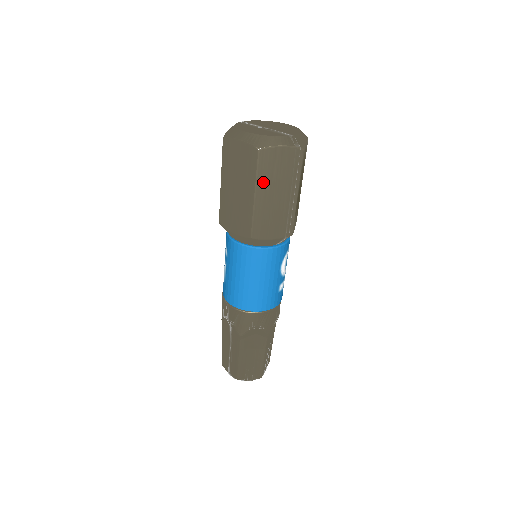
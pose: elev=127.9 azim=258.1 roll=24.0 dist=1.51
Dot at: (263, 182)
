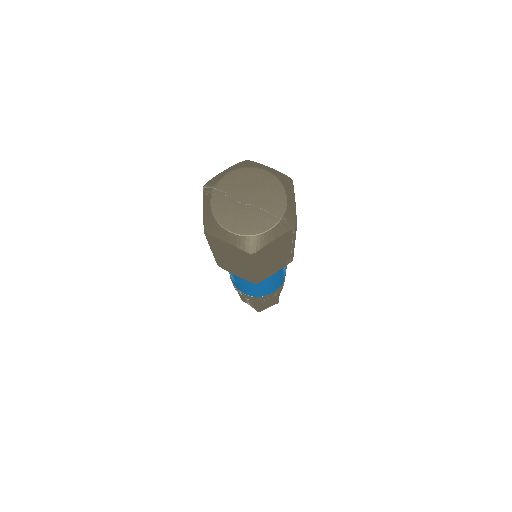
Dot at: (261, 262)
